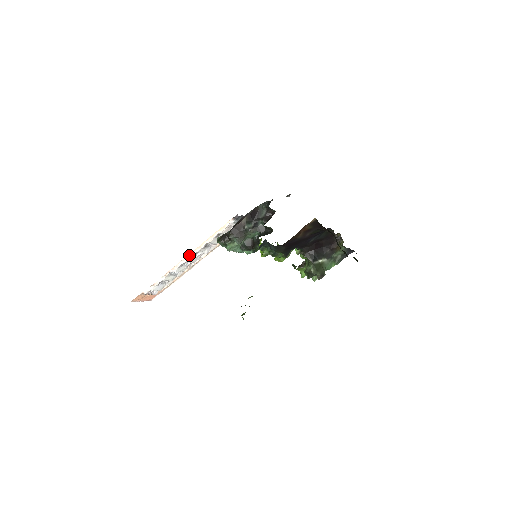
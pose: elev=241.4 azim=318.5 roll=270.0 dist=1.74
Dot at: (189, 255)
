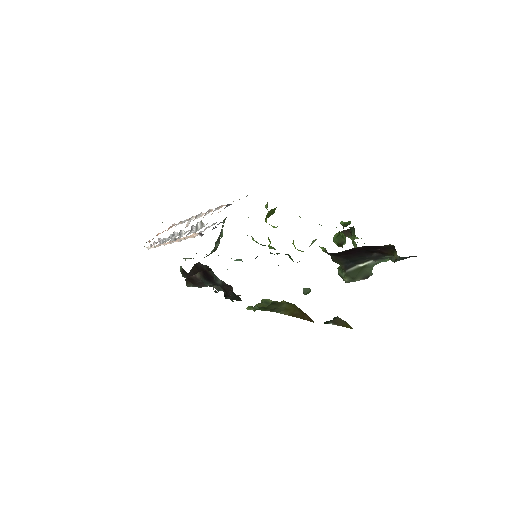
Dot at: (169, 242)
